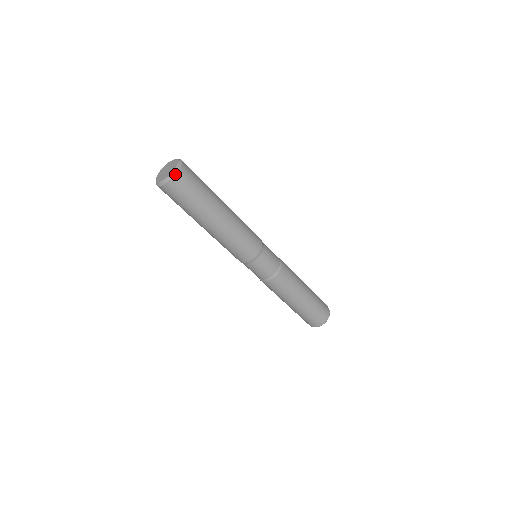
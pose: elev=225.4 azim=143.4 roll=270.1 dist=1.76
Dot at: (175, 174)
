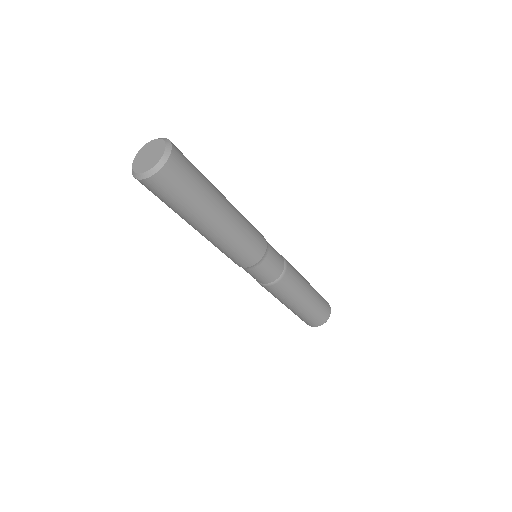
Dot at: (162, 165)
